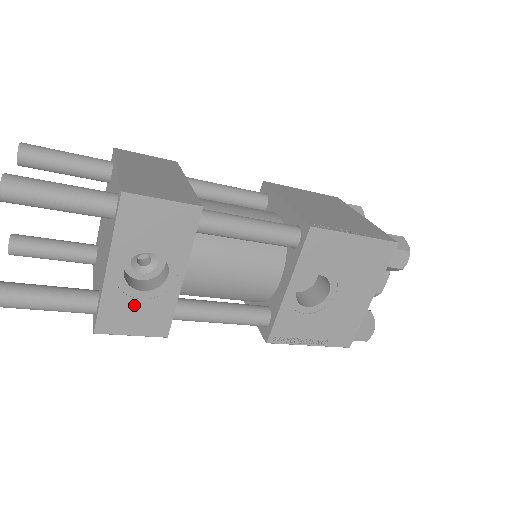
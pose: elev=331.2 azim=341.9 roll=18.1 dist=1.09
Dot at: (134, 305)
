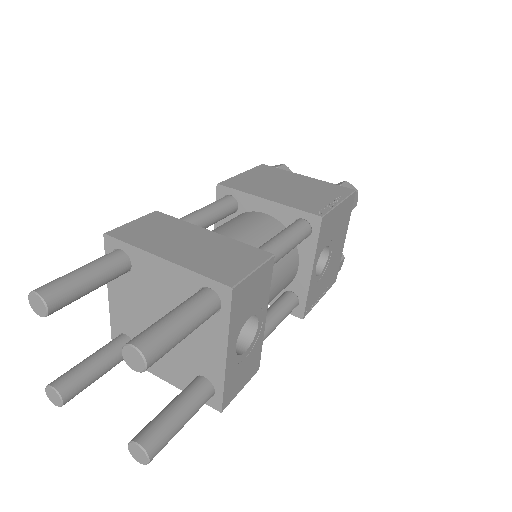
Dot at: (242, 367)
